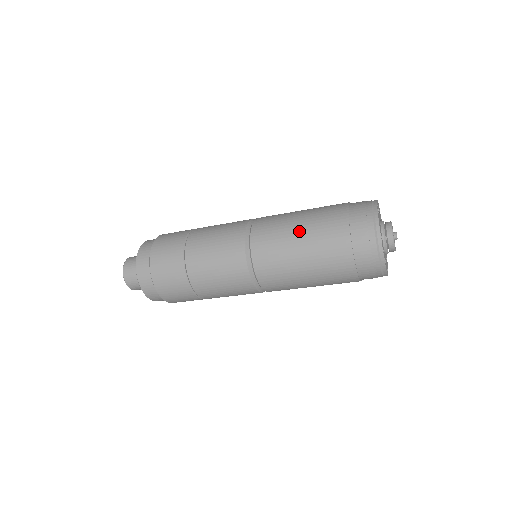
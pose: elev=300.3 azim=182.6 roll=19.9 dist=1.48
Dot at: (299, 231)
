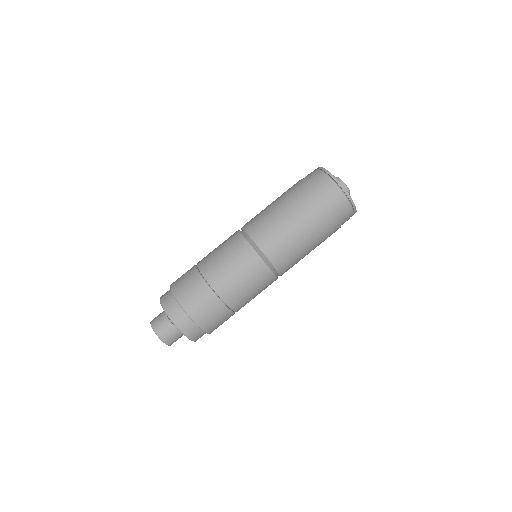
Dot at: (294, 223)
